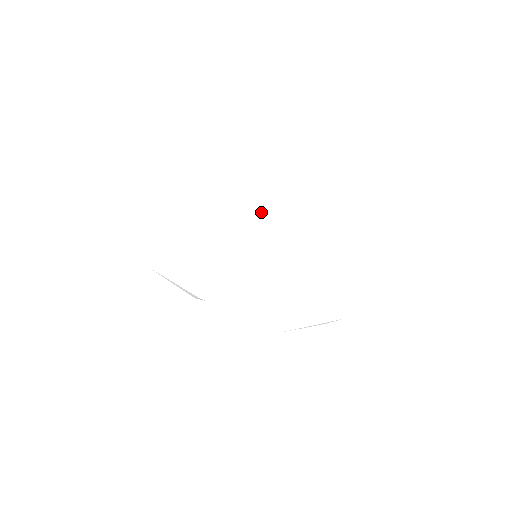
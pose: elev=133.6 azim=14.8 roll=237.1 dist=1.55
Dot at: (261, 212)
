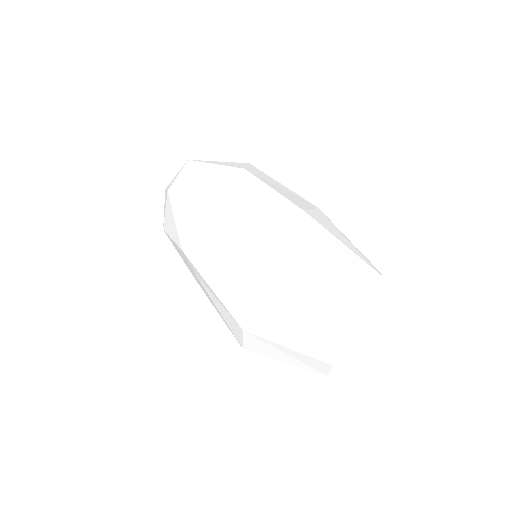
Dot at: (235, 208)
